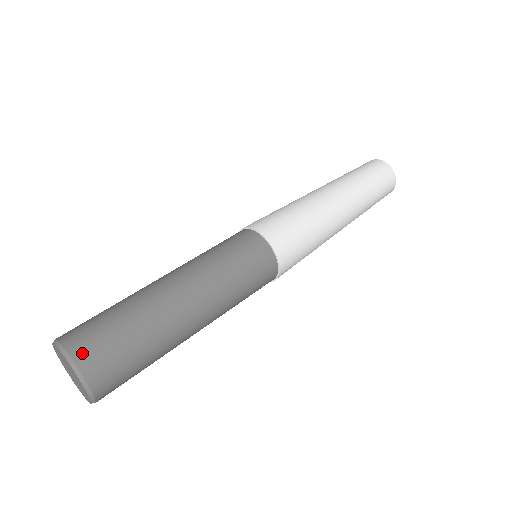
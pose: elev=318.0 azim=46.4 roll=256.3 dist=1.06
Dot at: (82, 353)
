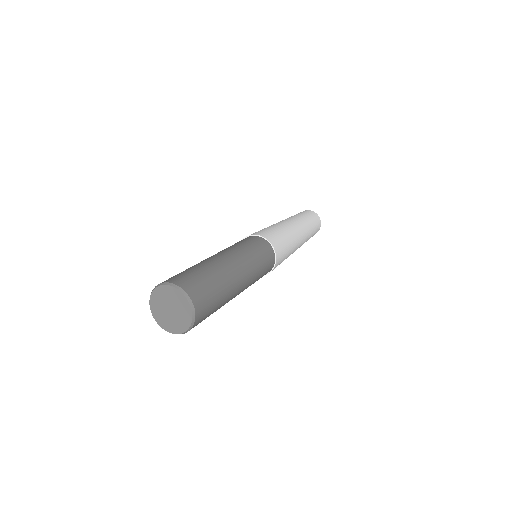
Dot at: (166, 280)
